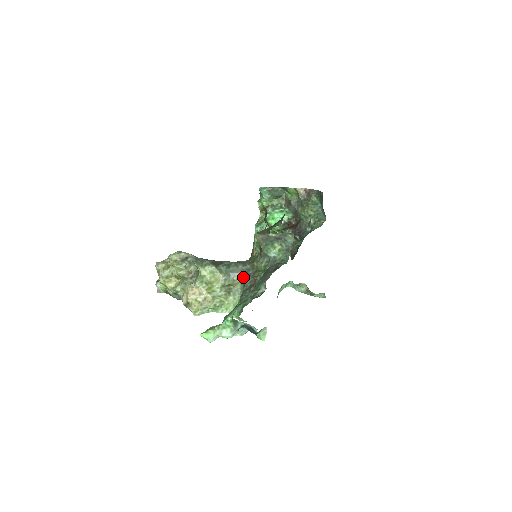
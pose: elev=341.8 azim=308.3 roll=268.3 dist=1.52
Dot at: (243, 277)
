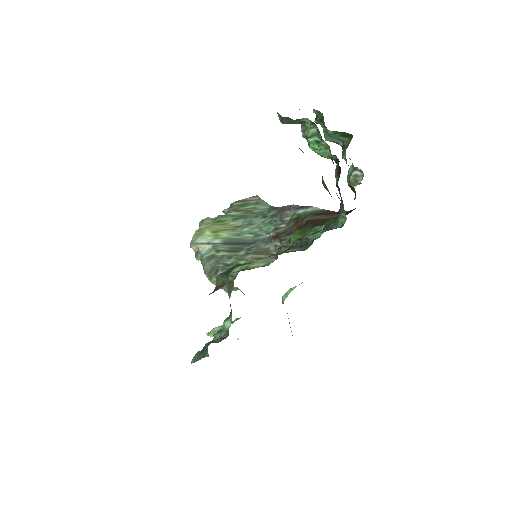
Dot at: occluded
